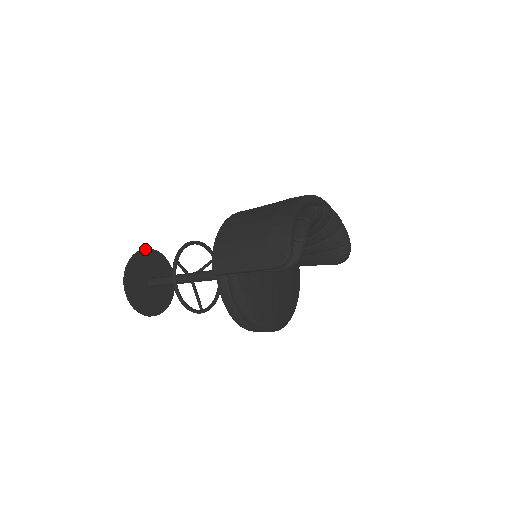
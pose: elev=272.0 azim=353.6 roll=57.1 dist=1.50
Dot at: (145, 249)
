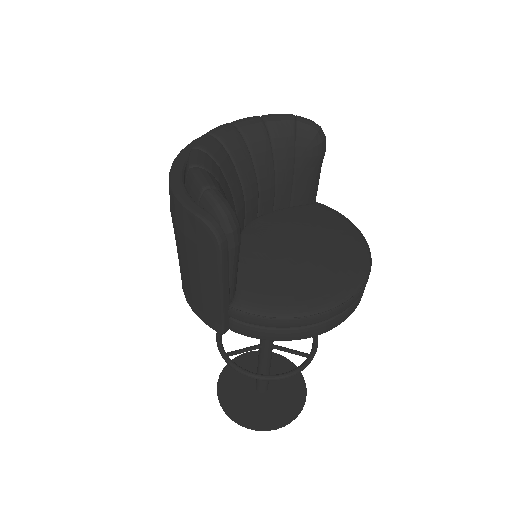
Dot at: (222, 371)
